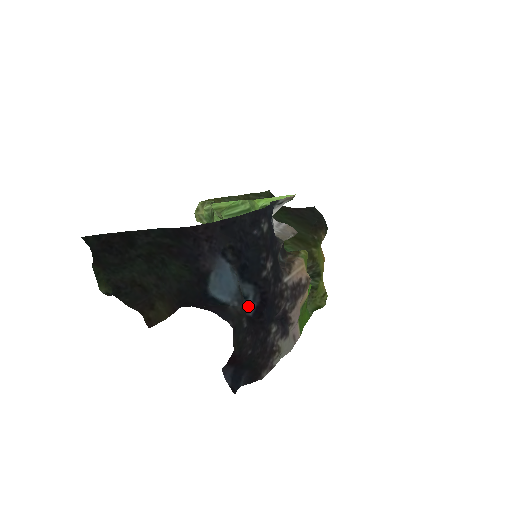
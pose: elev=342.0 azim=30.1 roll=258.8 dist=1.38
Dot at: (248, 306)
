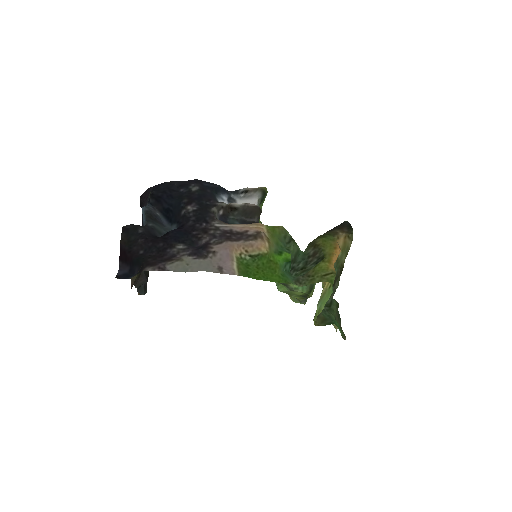
Dot at: occluded
